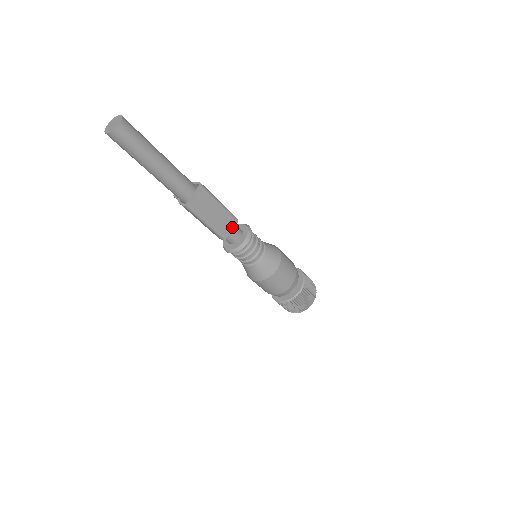
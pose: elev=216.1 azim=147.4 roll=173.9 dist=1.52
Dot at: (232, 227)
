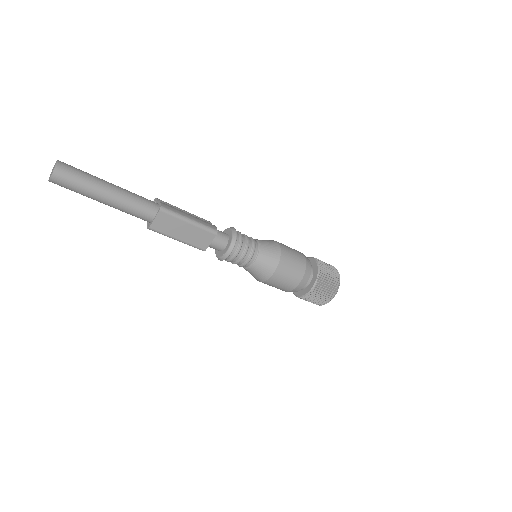
Dot at: (210, 240)
